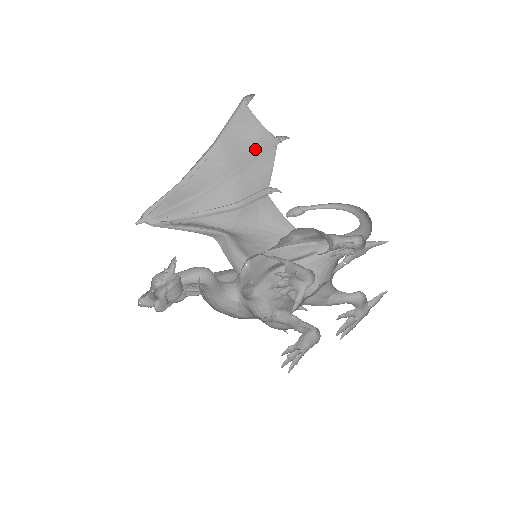
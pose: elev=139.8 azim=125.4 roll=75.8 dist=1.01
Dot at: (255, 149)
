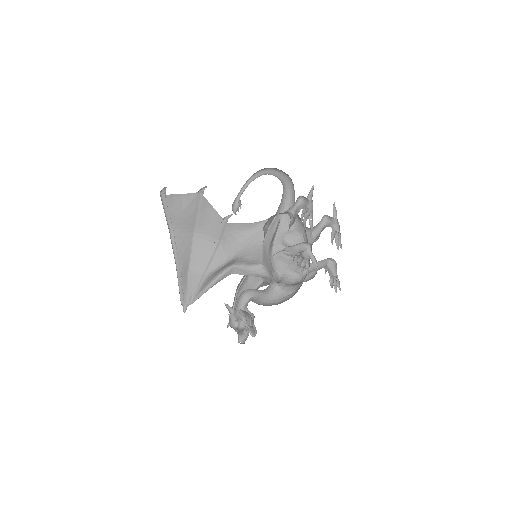
Dot at: (193, 209)
